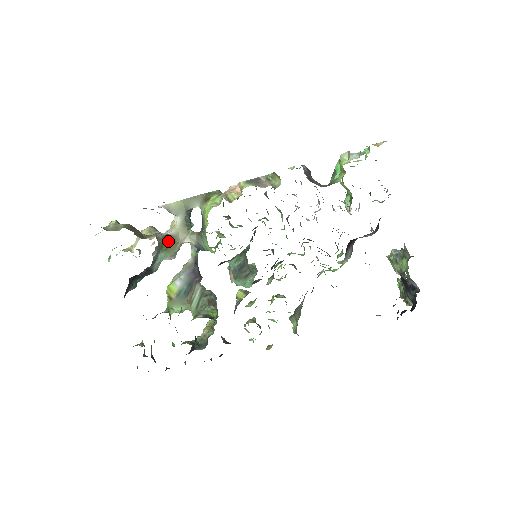
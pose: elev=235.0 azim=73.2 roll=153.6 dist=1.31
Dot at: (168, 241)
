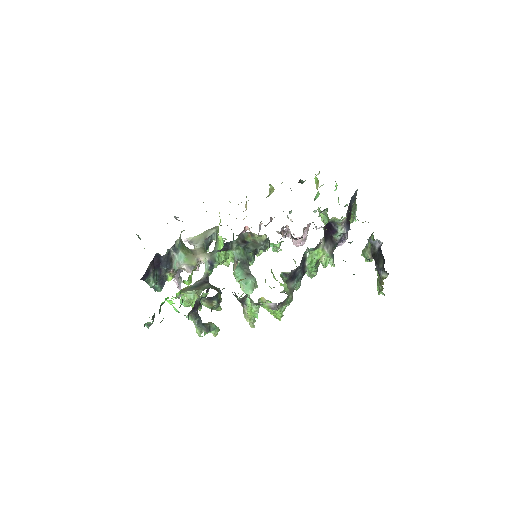
Dot at: (188, 250)
